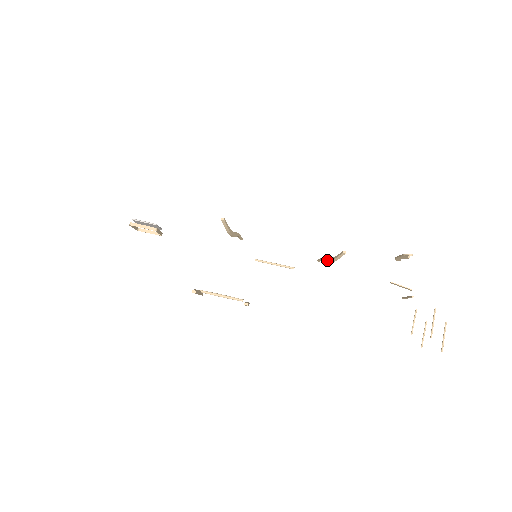
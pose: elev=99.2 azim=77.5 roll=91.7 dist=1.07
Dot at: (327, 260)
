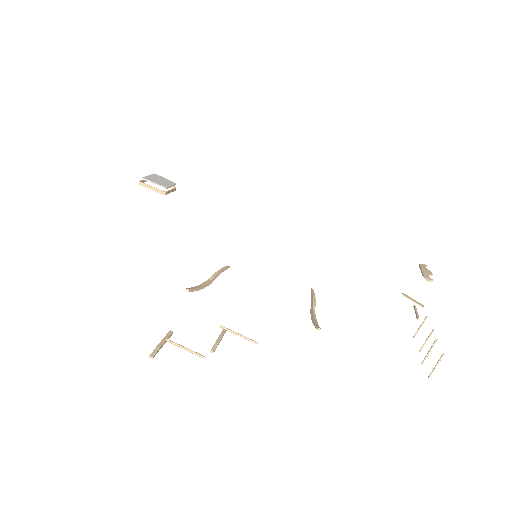
Dot at: (311, 310)
